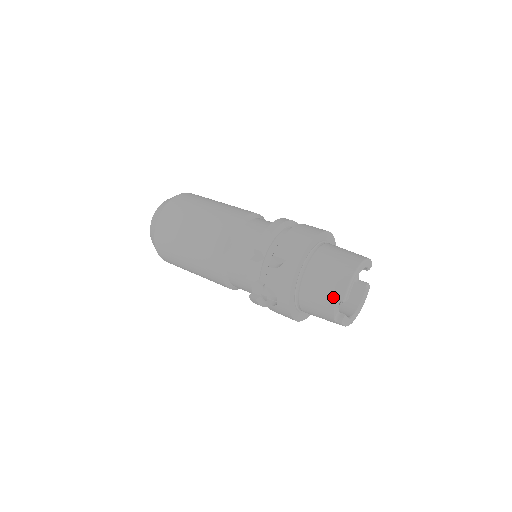
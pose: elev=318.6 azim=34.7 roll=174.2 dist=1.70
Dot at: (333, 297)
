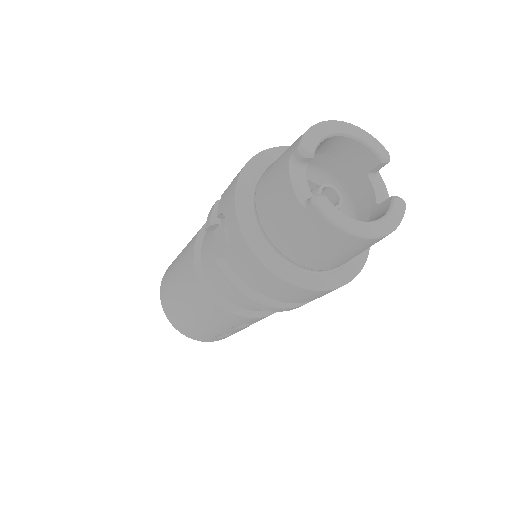
Dot at: (287, 158)
